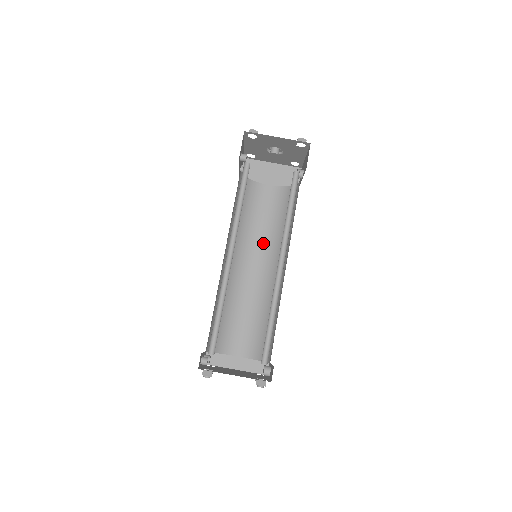
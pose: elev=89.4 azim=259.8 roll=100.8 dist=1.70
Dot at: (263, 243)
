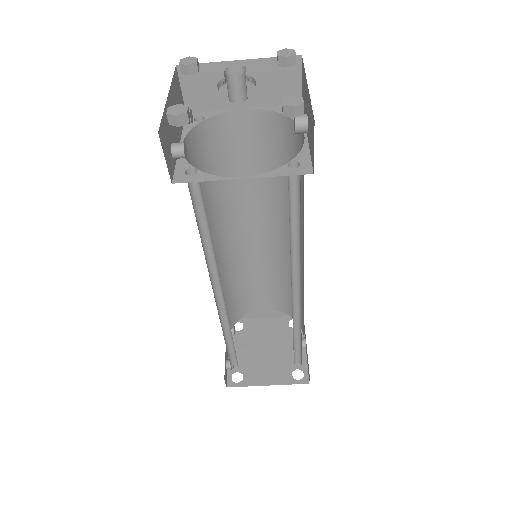
Dot at: (261, 201)
